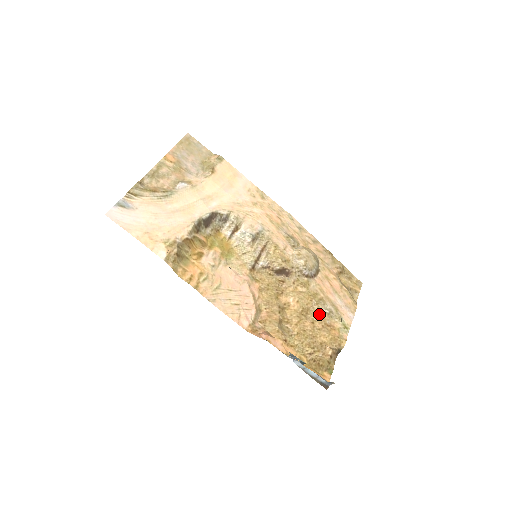
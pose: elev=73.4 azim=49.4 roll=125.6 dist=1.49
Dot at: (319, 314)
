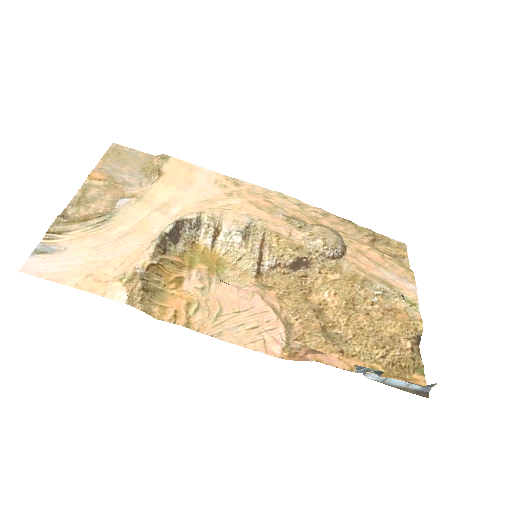
Dot at: (370, 300)
